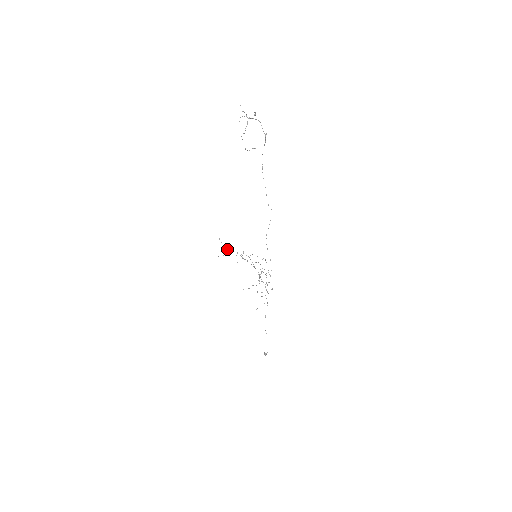
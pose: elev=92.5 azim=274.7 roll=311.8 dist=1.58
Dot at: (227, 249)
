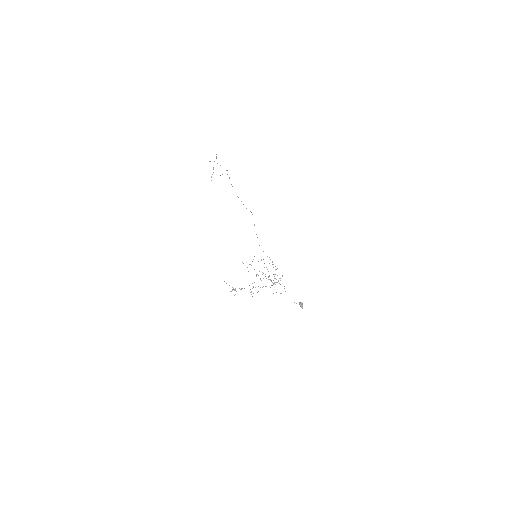
Dot at: (235, 290)
